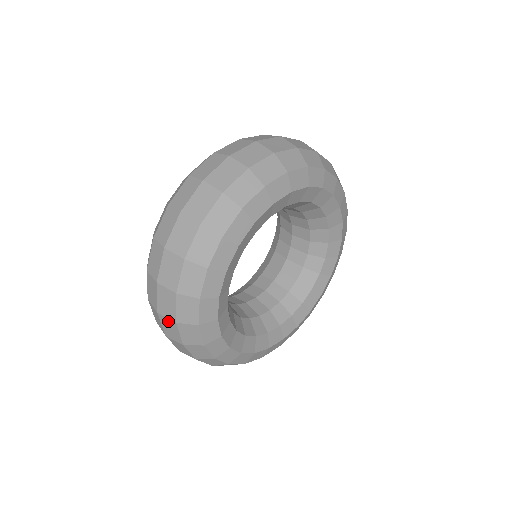
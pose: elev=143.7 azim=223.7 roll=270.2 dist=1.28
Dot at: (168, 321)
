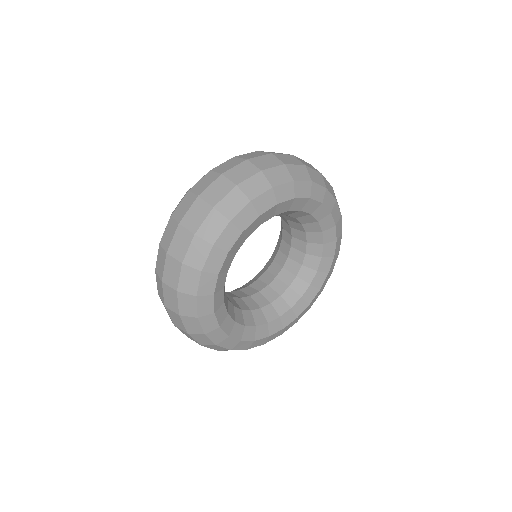
Dot at: occluded
